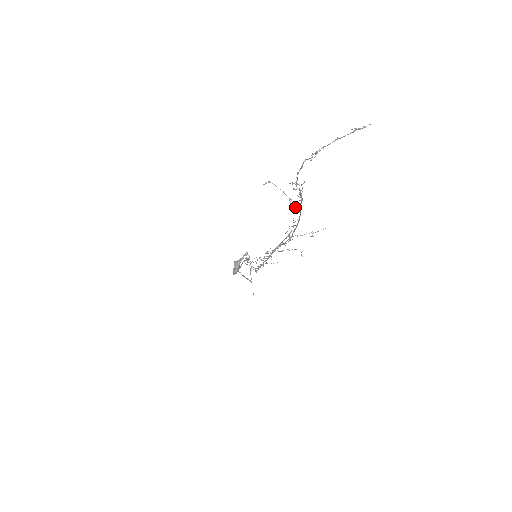
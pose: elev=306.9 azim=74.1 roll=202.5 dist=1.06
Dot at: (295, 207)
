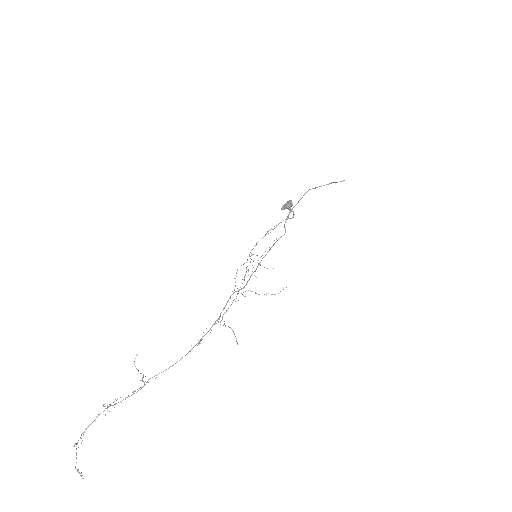
Dot at: (143, 381)
